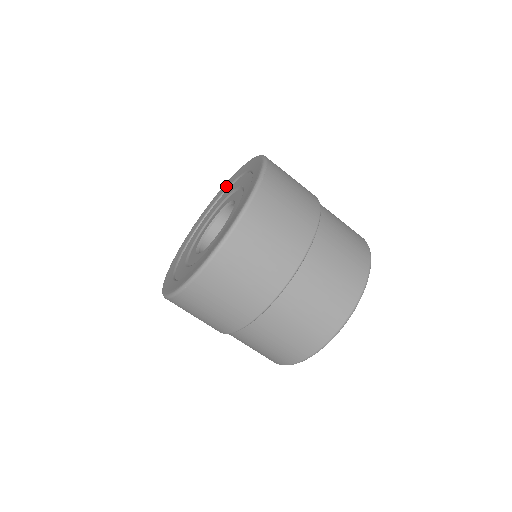
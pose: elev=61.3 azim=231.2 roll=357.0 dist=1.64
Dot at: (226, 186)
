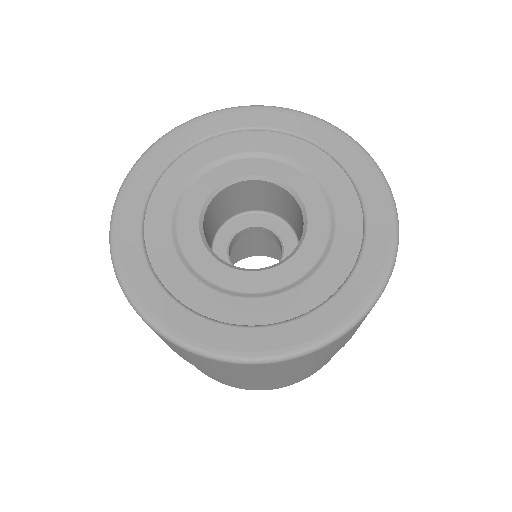
Dot at: (274, 121)
